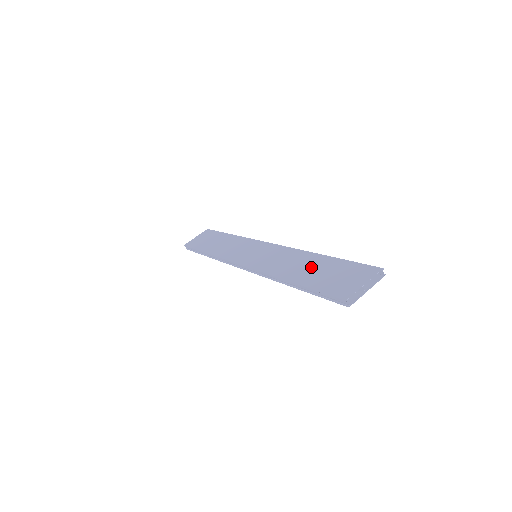
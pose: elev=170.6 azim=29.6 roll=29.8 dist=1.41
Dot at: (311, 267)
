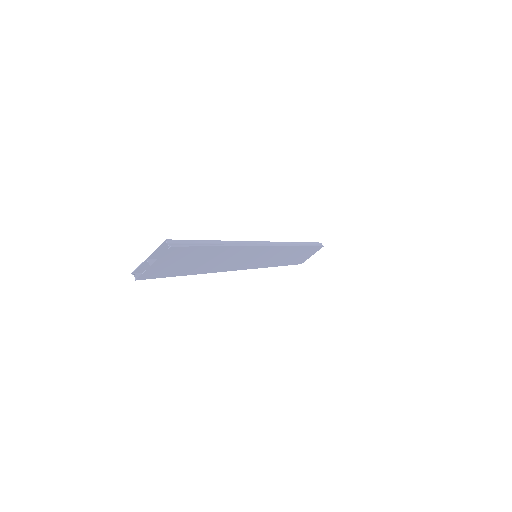
Dot at: occluded
